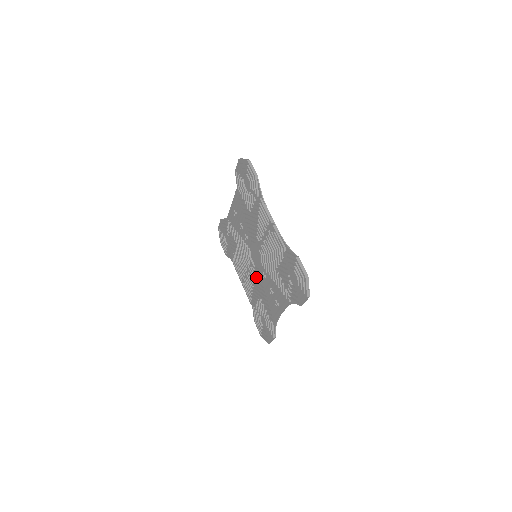
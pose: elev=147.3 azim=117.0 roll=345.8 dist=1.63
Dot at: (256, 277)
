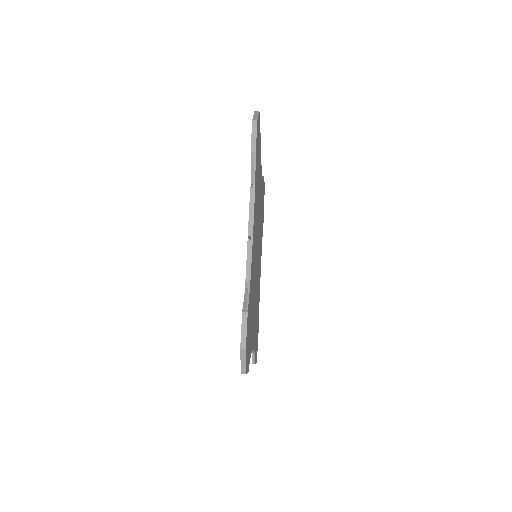
Dot at: occluded
